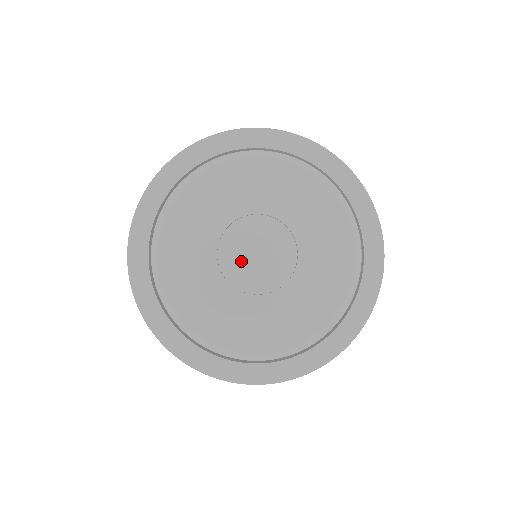
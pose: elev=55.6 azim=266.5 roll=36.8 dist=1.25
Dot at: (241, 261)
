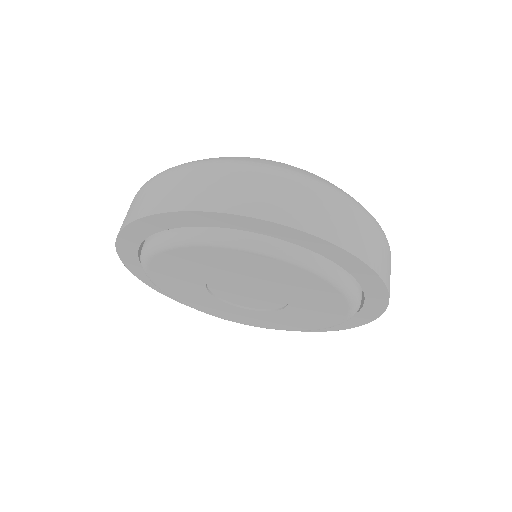
Dot at: (231, 287)
